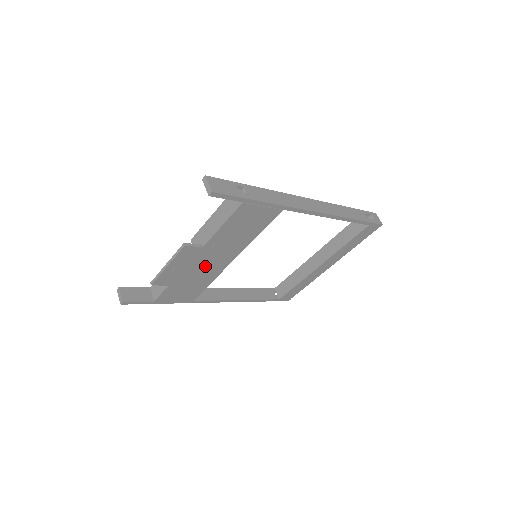
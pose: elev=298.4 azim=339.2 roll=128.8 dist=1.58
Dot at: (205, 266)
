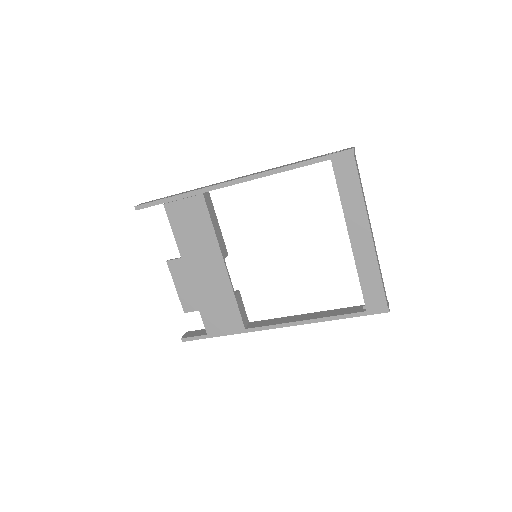
Dot at: (207, 279)
